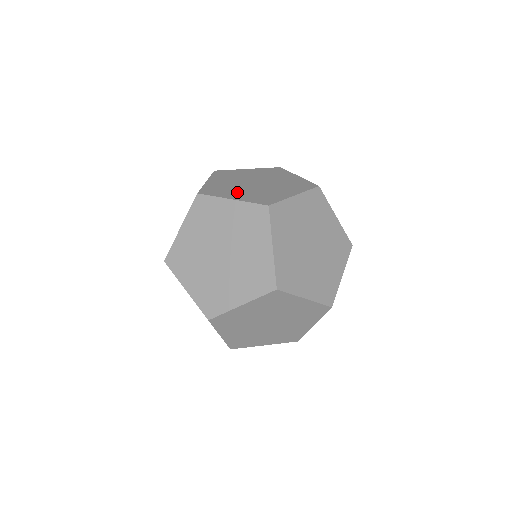
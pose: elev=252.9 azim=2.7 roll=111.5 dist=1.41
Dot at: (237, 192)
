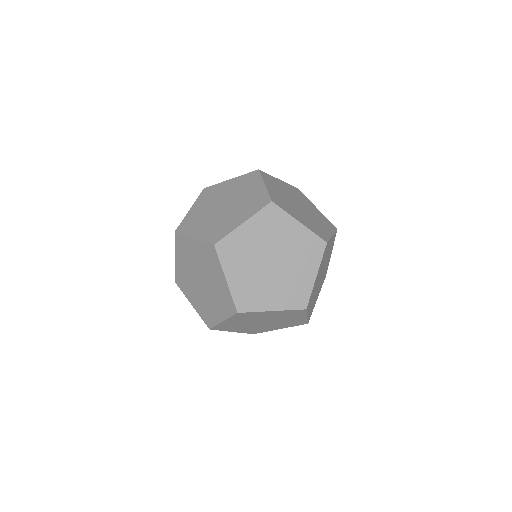
Dot at: (277, 190)
